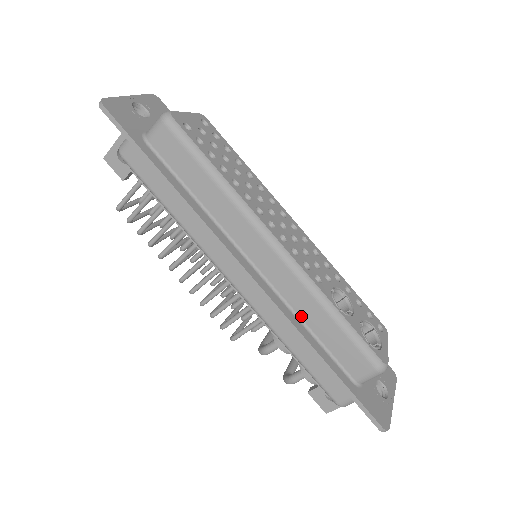
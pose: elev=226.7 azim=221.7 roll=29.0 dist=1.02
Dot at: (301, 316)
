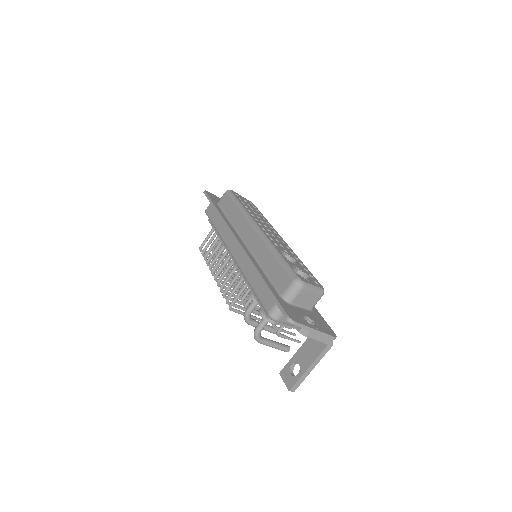
Dot at: (260, 263)
